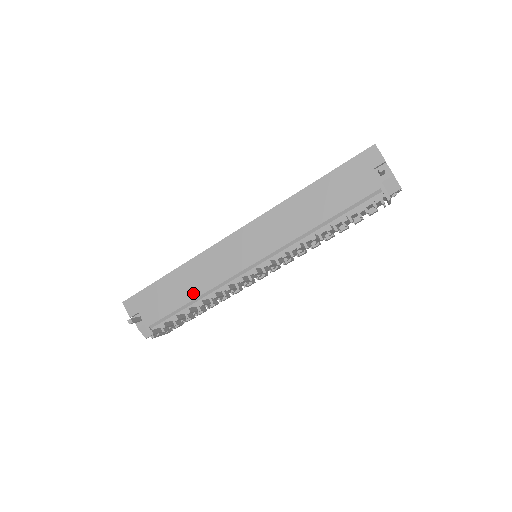
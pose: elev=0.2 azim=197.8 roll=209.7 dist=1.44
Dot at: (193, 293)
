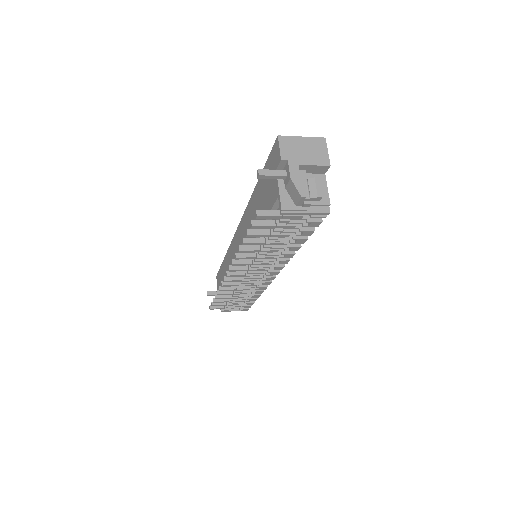
Dot at: occluded
